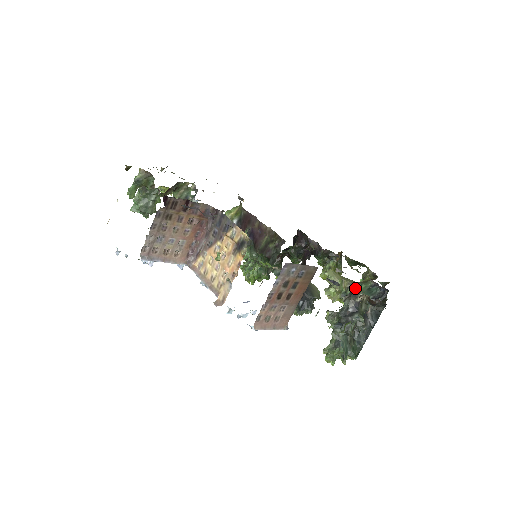
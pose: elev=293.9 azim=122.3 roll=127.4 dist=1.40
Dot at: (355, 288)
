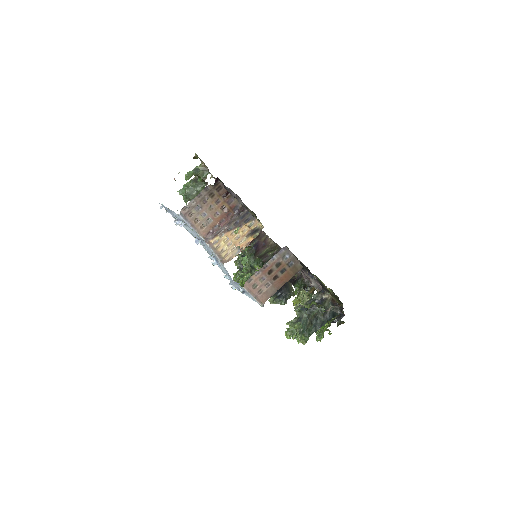
Dot at: occluded
